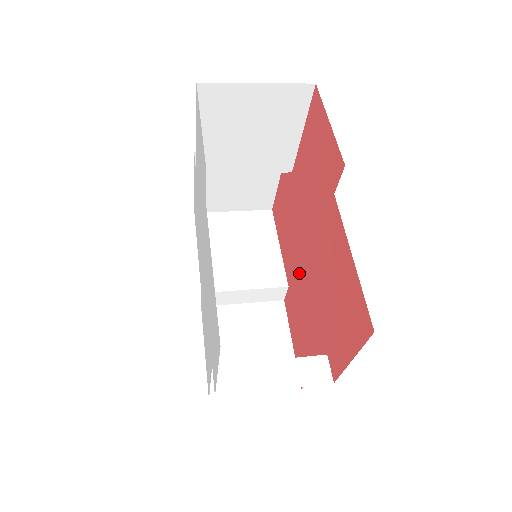
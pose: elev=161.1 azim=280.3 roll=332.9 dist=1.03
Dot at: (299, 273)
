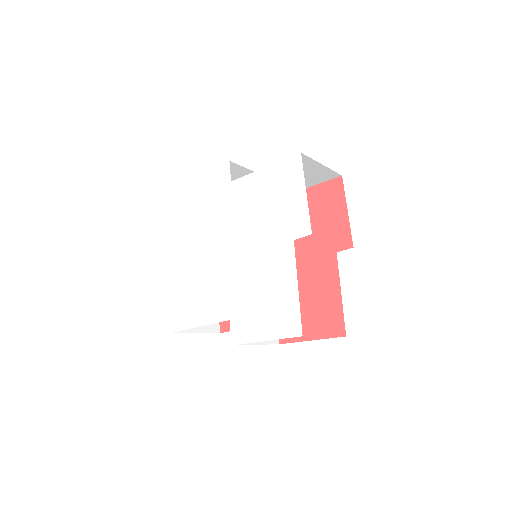
Dot at: occluded
